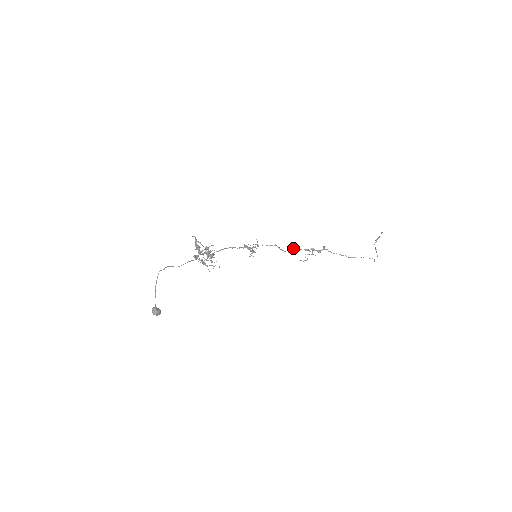
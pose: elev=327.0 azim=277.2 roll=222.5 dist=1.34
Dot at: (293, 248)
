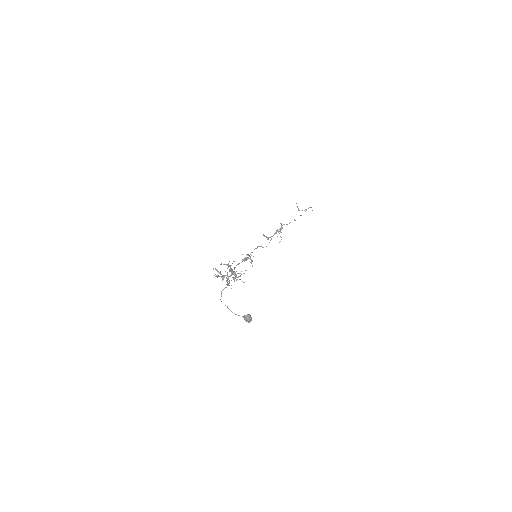
Dot at: occluded
